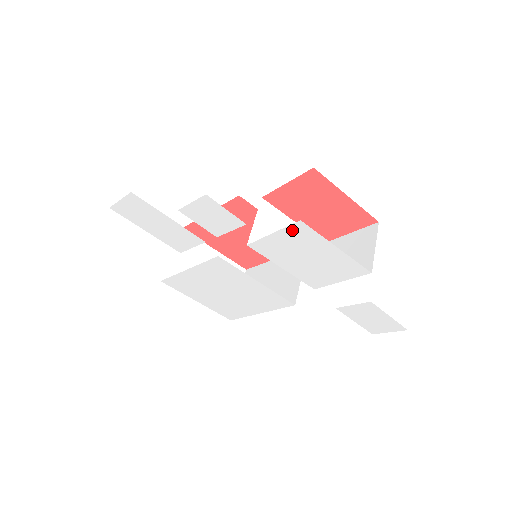
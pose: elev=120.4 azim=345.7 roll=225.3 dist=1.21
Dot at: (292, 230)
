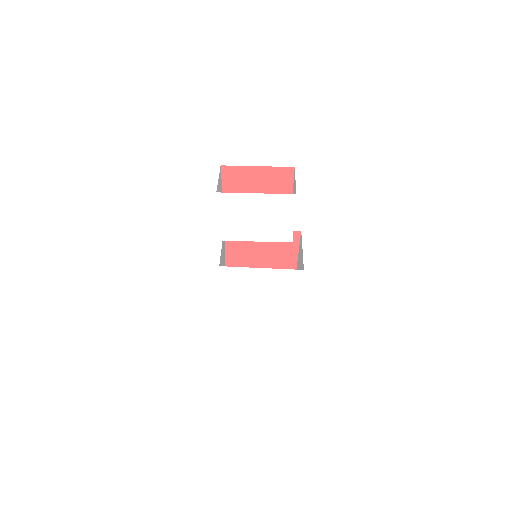
Dot at: (222, 204)
